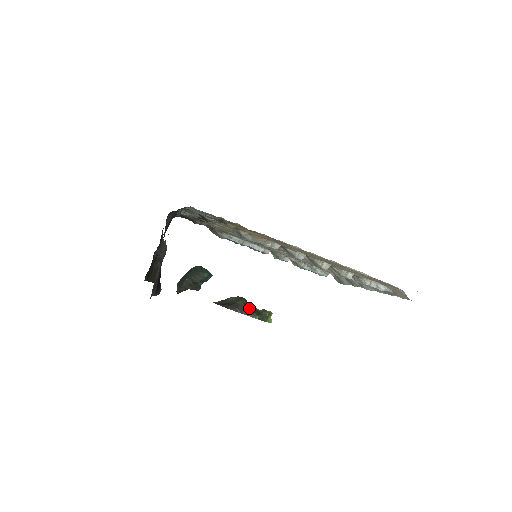
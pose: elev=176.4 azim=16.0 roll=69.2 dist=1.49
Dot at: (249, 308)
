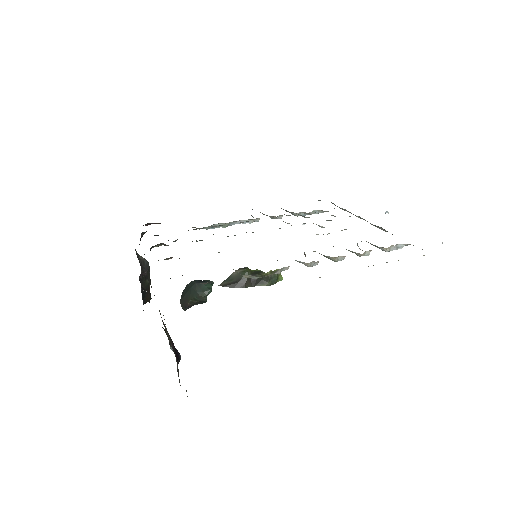
Dot at: occluded
